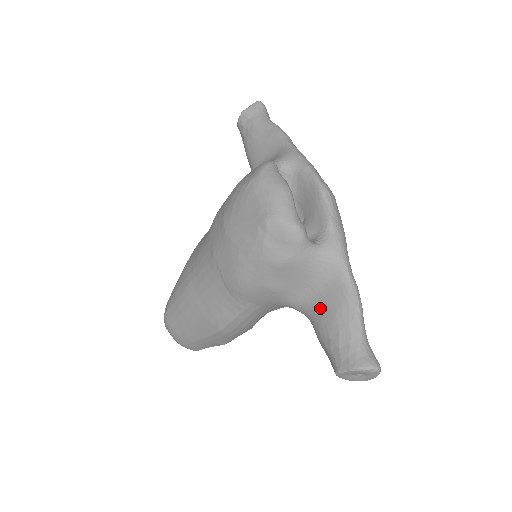
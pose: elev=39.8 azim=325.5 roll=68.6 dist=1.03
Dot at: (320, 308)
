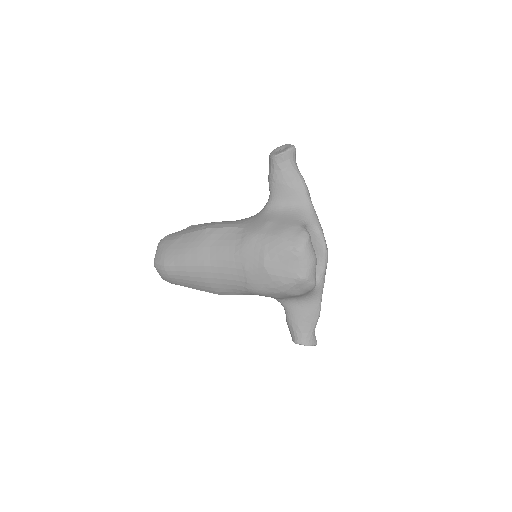
Dot at: (297, 310)
